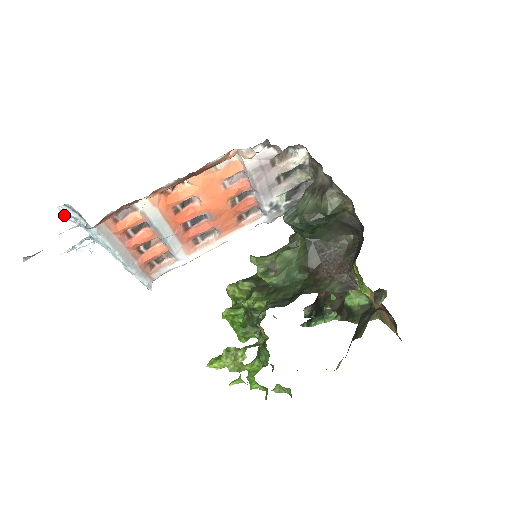
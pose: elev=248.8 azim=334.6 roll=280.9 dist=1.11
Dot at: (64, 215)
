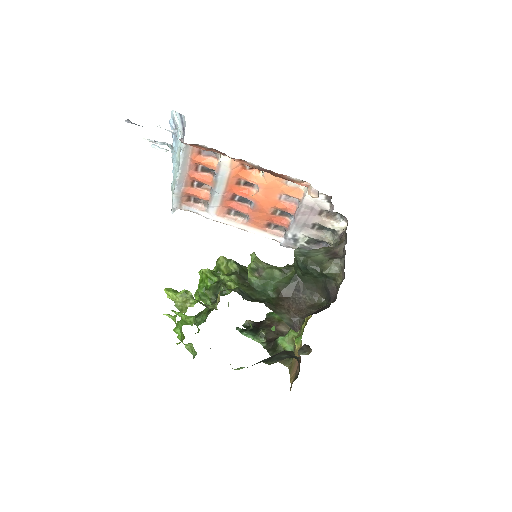
Dot at: occluded
